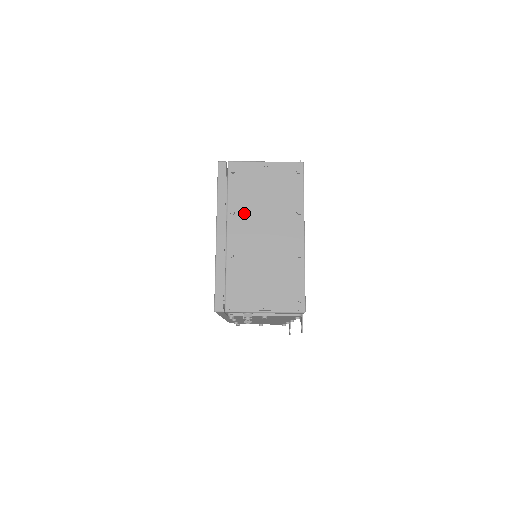
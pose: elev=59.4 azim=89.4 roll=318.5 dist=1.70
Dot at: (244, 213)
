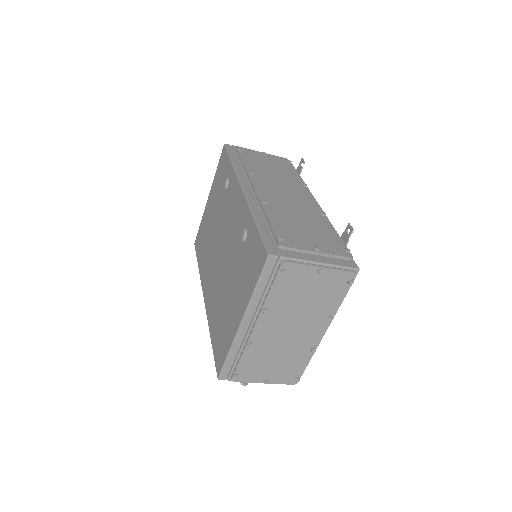
Dot at: (277, 312)
